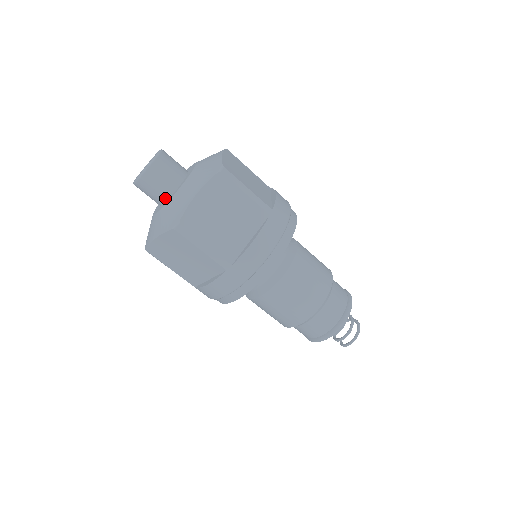
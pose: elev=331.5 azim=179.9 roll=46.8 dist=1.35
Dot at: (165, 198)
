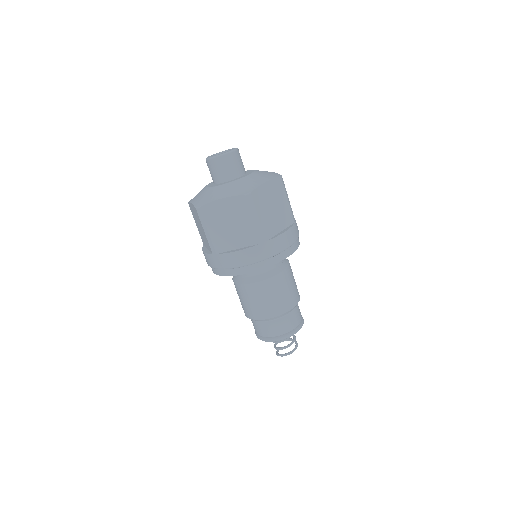
Dot at: (215, 182)
